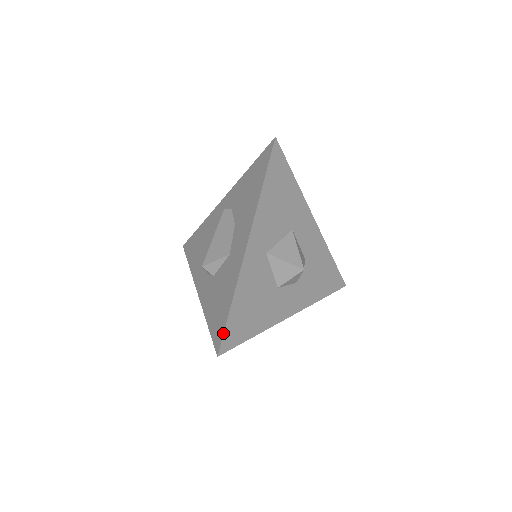
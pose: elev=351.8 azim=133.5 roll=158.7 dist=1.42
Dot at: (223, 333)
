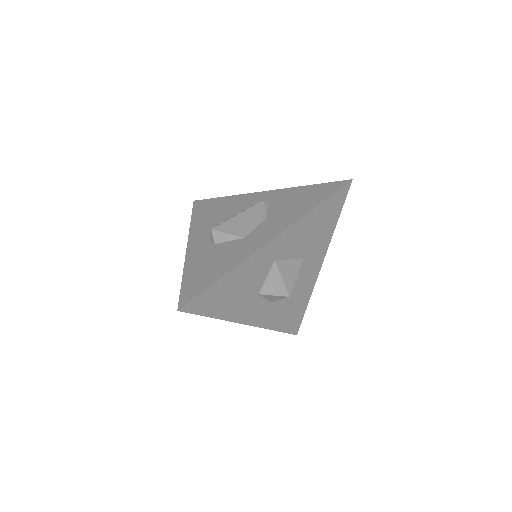
Dot at: (197, 295)
